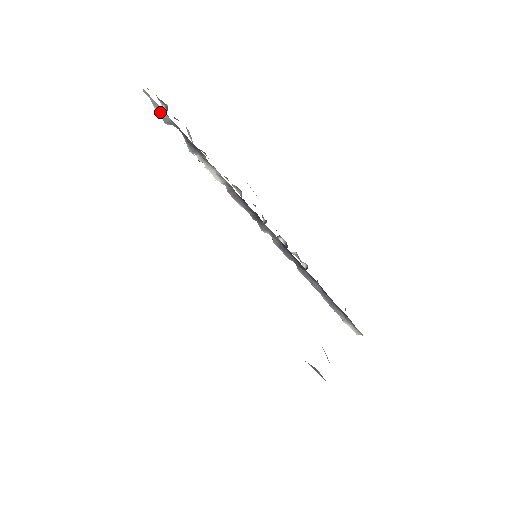
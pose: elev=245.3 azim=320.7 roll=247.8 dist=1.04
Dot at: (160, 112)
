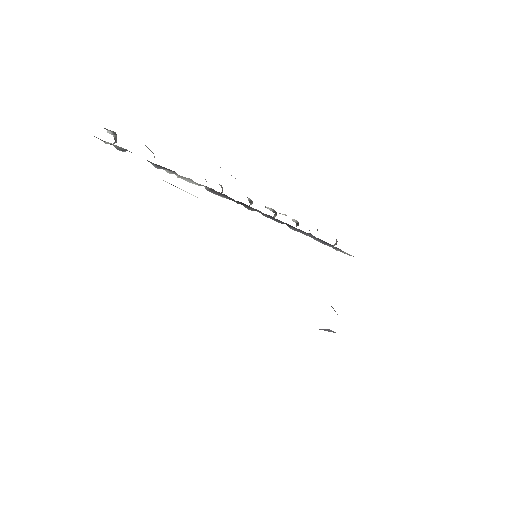
Dot at: (110, 144)
